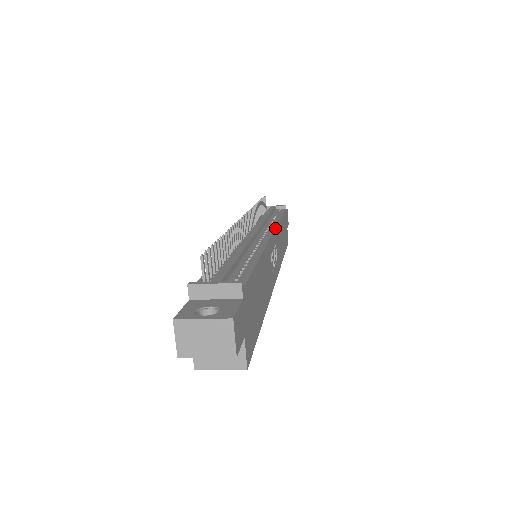
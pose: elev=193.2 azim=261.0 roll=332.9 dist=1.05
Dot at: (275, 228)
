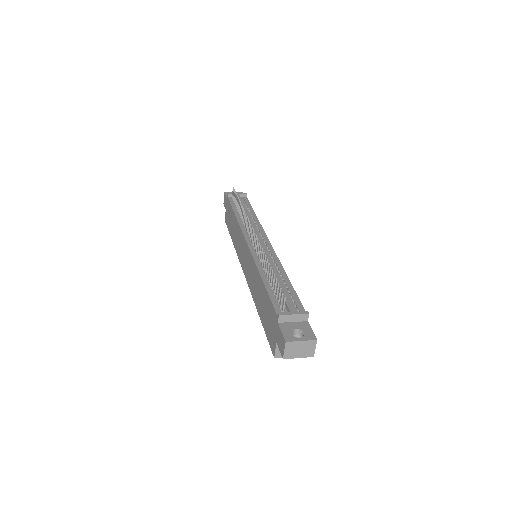
Dot at: (265, 233)
